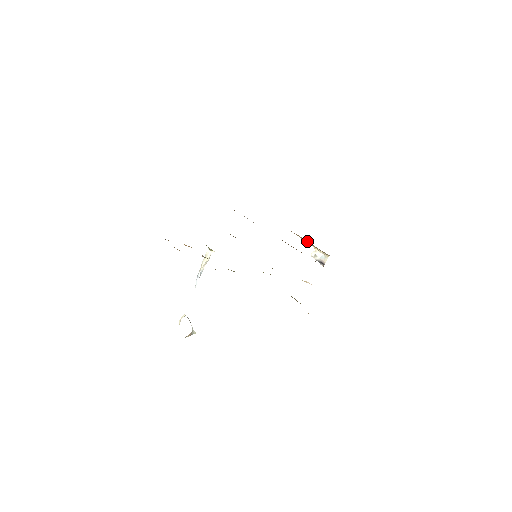
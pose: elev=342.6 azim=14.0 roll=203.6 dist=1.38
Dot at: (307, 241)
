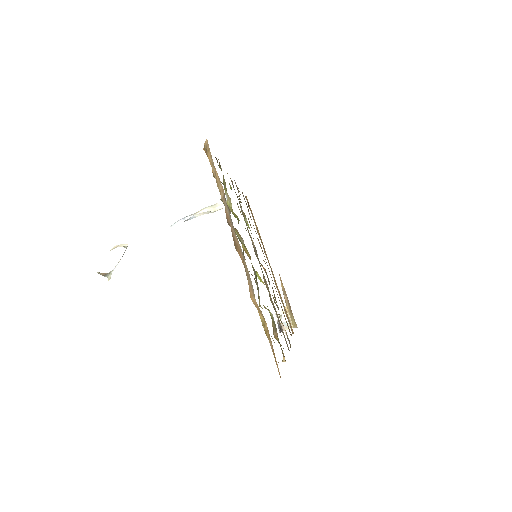
Dot at: (286, 296)
